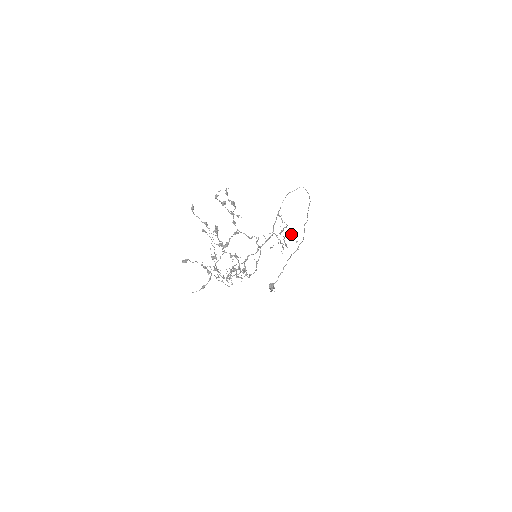
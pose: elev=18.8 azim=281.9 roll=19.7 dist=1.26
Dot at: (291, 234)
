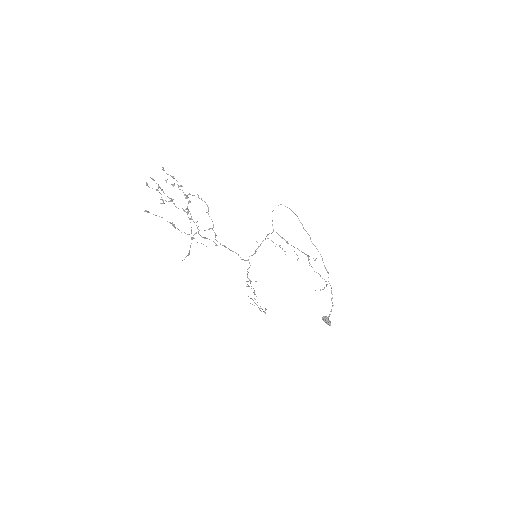
Dot at: (308, 256)
